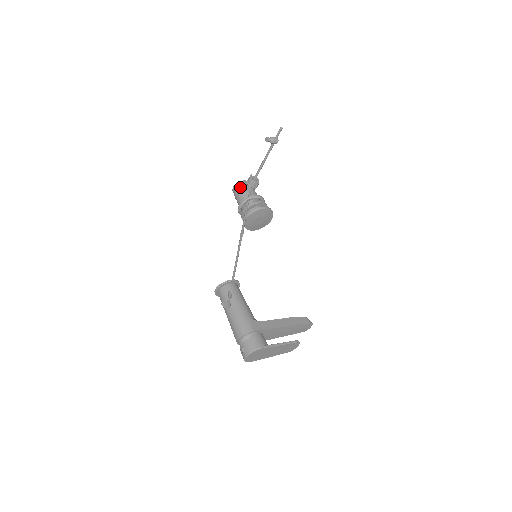
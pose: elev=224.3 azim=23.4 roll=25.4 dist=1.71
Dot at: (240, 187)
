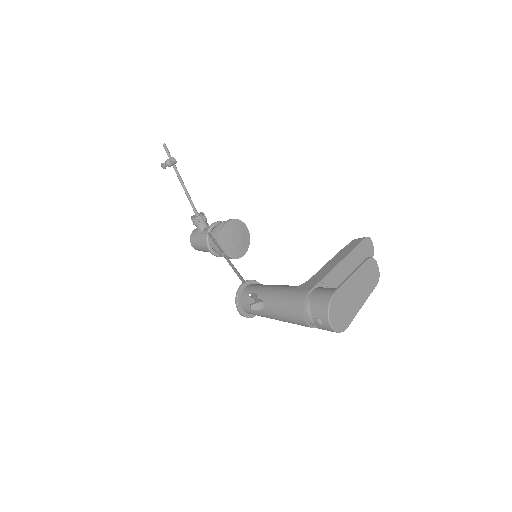
Dot at: (194, 236)
